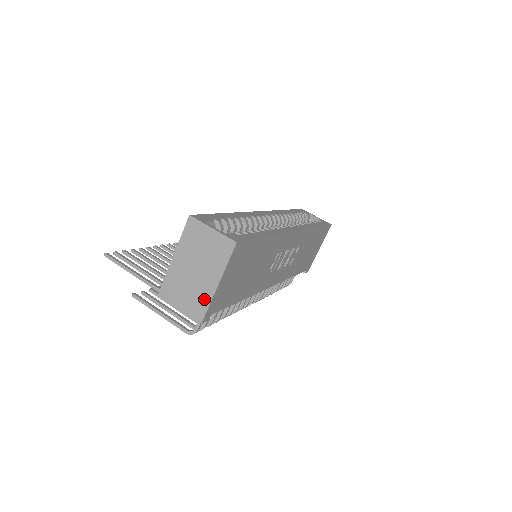
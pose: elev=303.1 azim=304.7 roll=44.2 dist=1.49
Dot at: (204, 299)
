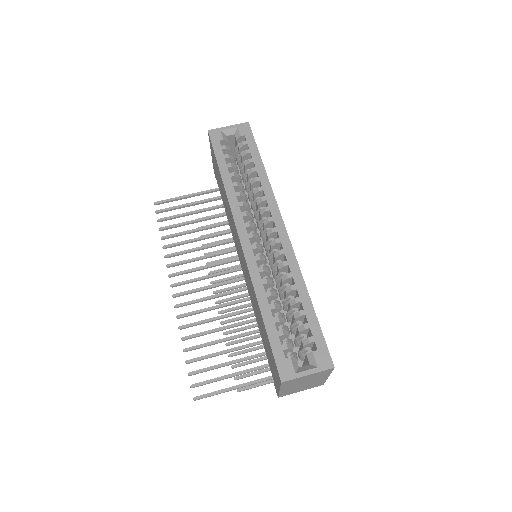
Dot at: (320, 383)
